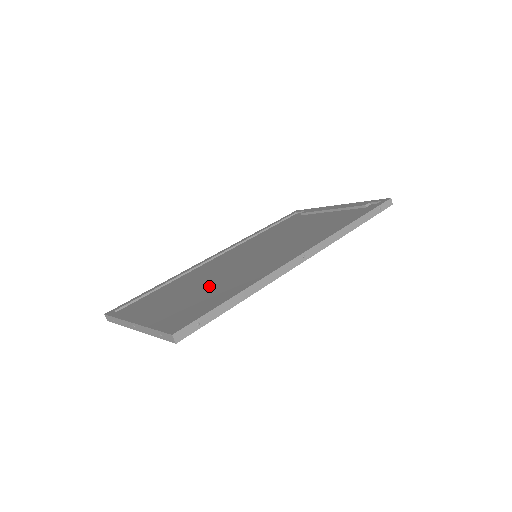
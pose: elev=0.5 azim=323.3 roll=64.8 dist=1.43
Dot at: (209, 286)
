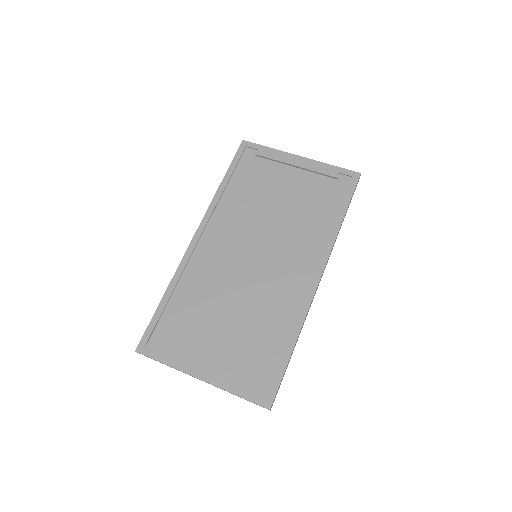
Dot at: (240, 315)
